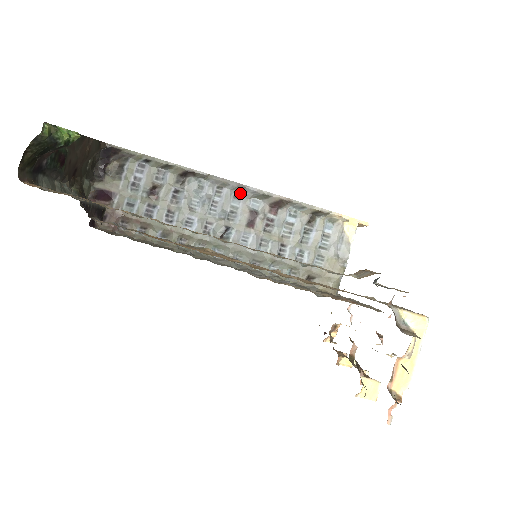
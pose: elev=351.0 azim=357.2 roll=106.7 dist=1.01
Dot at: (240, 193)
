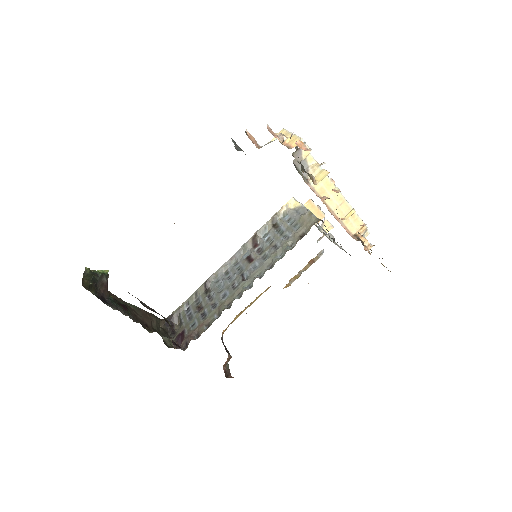
Dot at: (236, 262)
